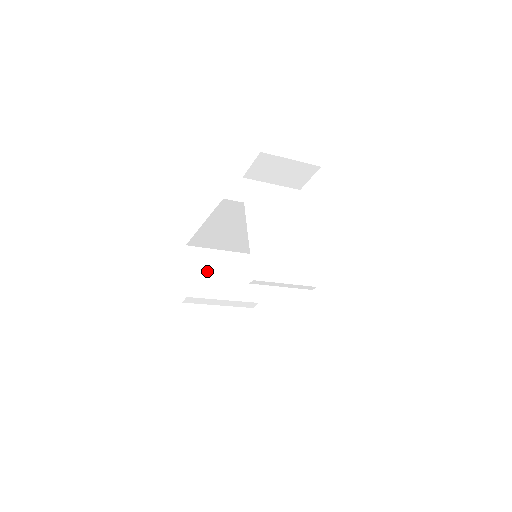
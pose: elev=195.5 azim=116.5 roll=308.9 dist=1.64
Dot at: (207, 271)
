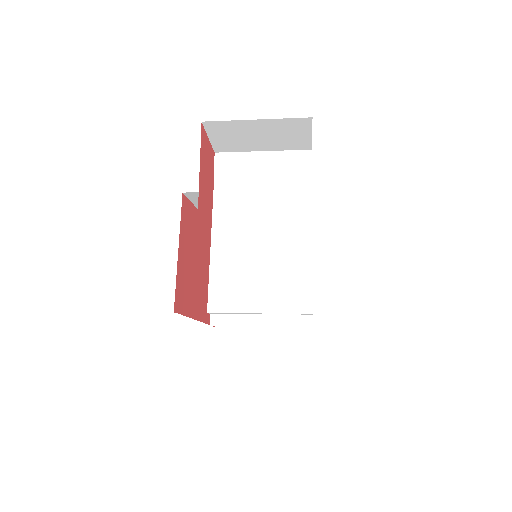
Dot at: occluded
